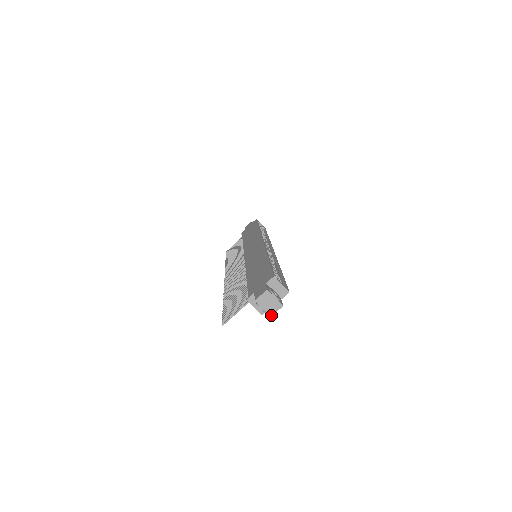
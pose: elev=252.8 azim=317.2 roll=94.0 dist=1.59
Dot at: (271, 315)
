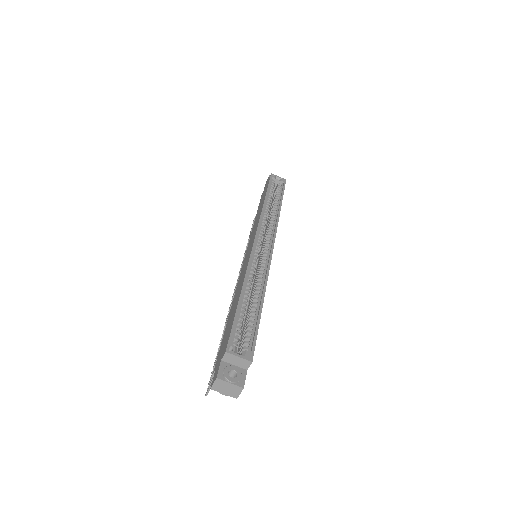
Dot at: (236, 398)
